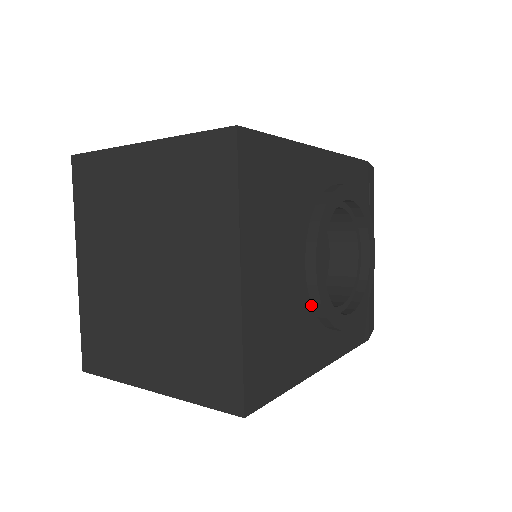
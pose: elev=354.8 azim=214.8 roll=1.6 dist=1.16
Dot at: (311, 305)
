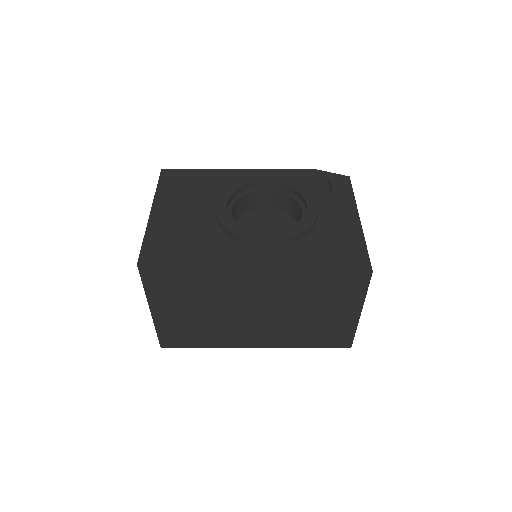
Dot at: (222, 230)
